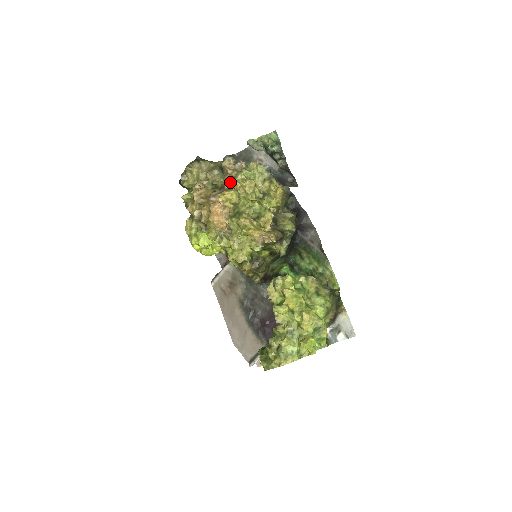
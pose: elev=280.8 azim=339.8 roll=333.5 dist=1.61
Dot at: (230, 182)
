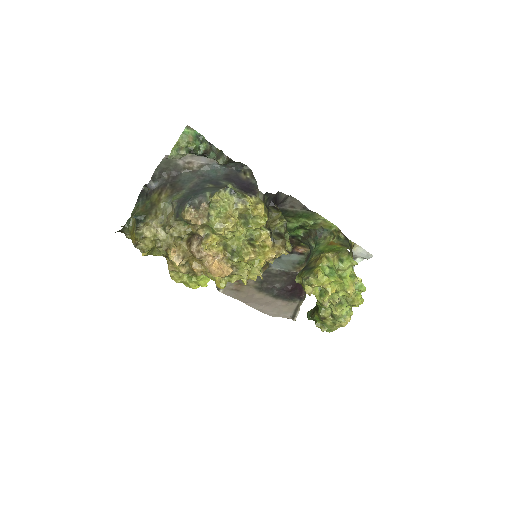
Dot at: (202, 228)
